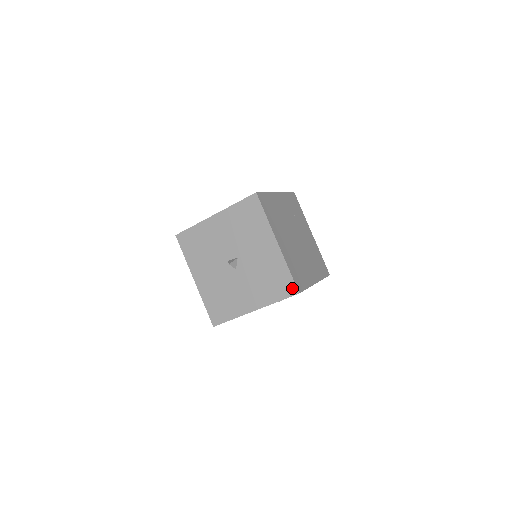
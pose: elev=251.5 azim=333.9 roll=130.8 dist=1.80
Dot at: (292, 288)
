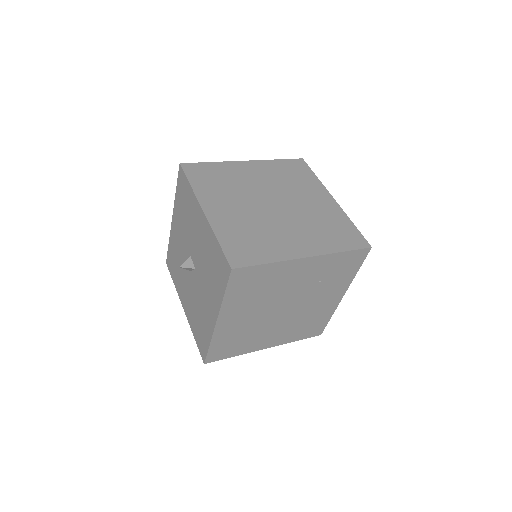
Dot at: (203, 354)
